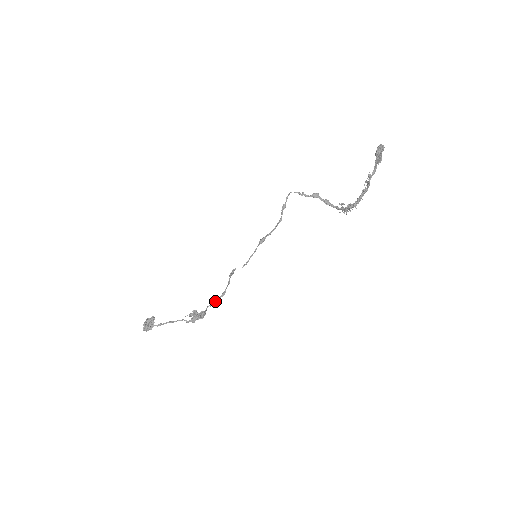
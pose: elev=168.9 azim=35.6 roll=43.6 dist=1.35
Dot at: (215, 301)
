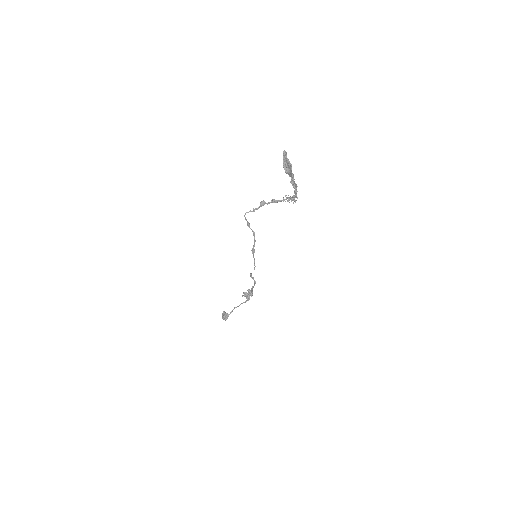
Dot at: occluded
